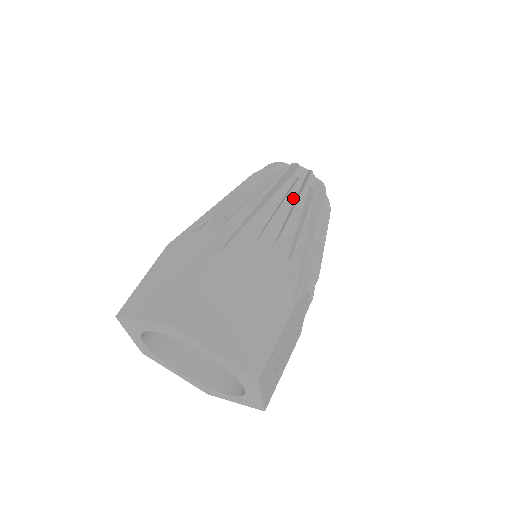
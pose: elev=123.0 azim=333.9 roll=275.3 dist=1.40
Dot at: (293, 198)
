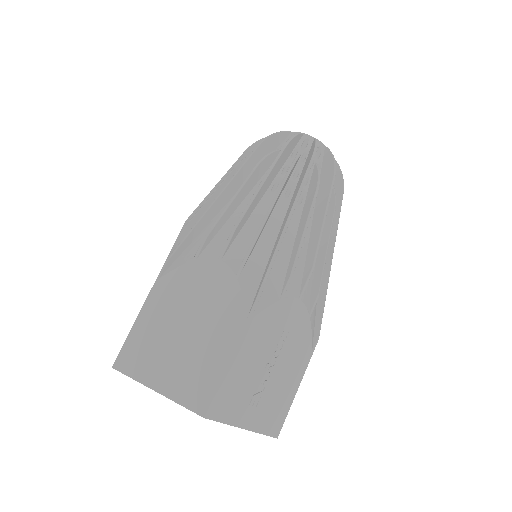
Dot at: occluded
